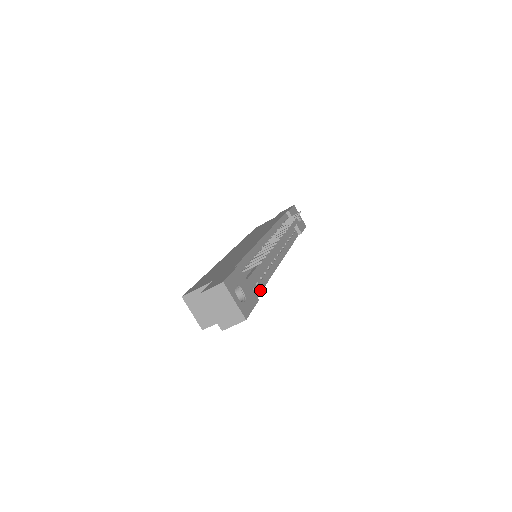
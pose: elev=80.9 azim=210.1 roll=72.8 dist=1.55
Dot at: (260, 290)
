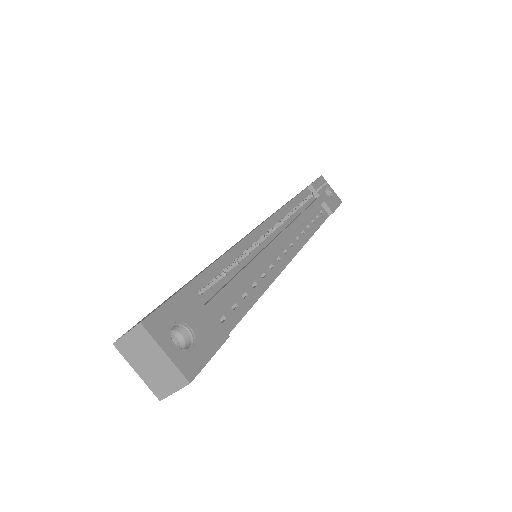
Dot at: (240, 316)
